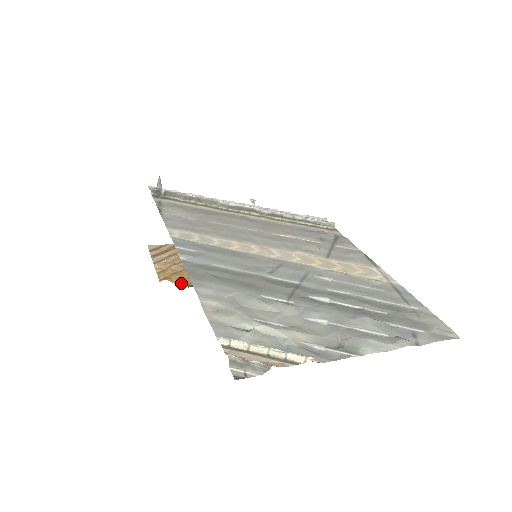
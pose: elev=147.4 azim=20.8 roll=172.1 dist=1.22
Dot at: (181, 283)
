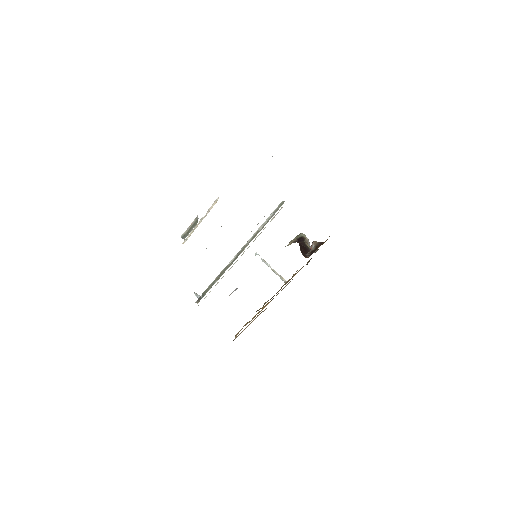
Dot at: occluded
